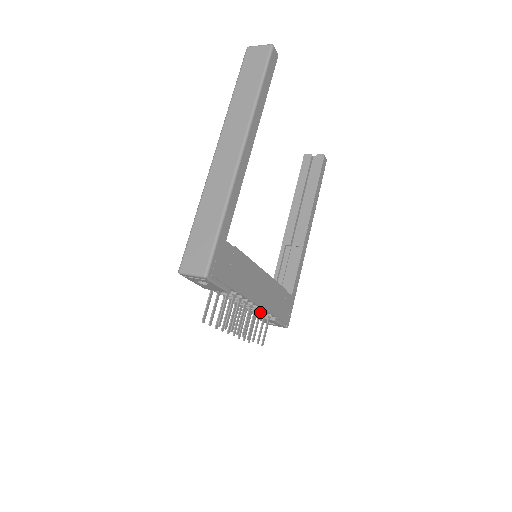
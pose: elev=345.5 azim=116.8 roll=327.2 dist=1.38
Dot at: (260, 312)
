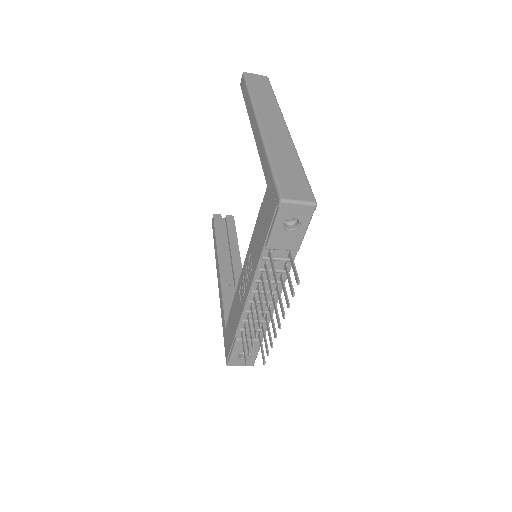
Dot at: (267, 317)
